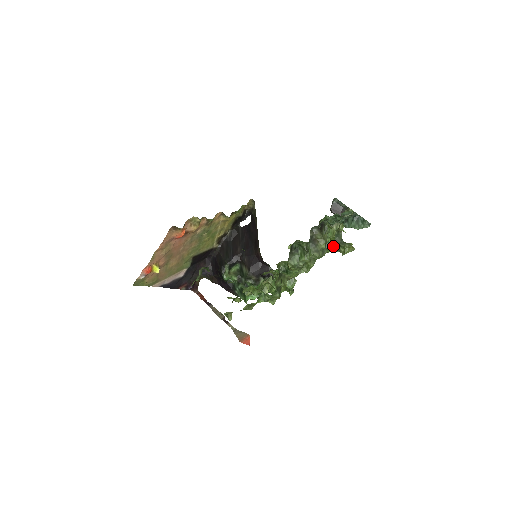
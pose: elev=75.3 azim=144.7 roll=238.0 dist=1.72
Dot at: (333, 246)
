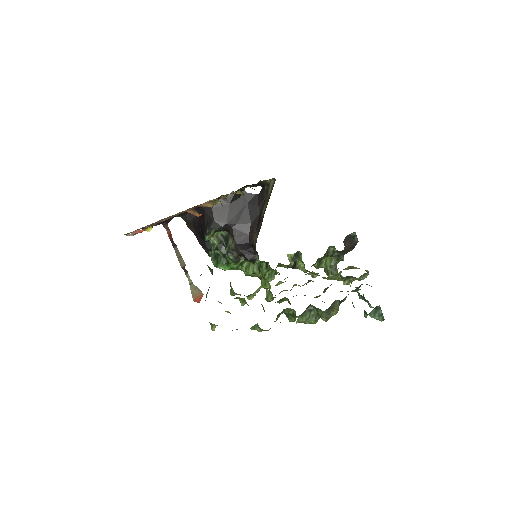
Dot at: (325, 268)
